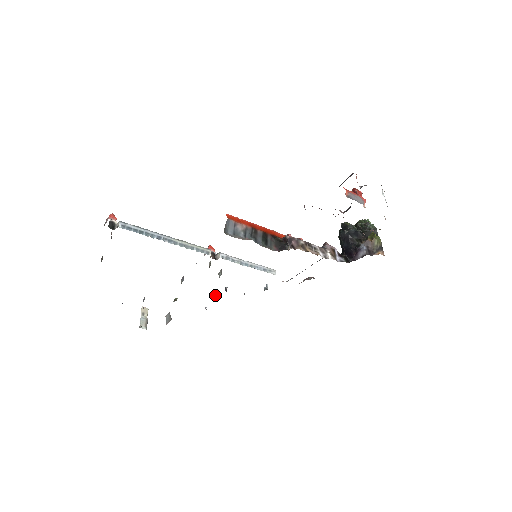
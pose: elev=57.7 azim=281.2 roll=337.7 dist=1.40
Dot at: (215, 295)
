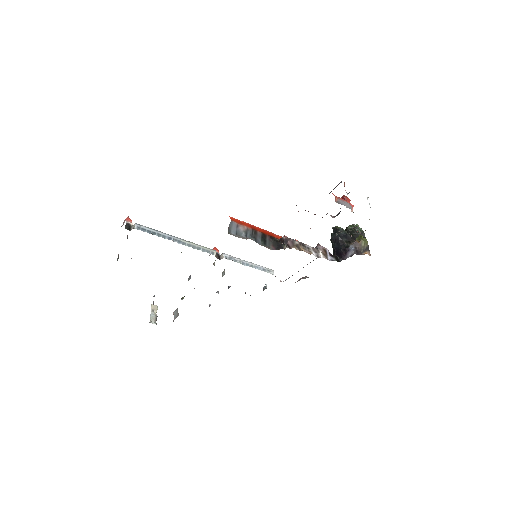
Dot at: occluded
